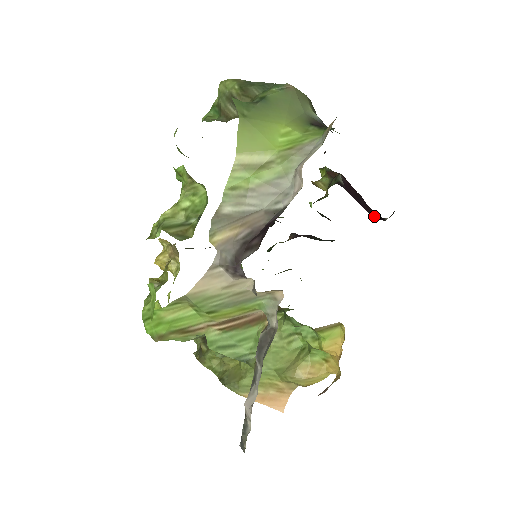
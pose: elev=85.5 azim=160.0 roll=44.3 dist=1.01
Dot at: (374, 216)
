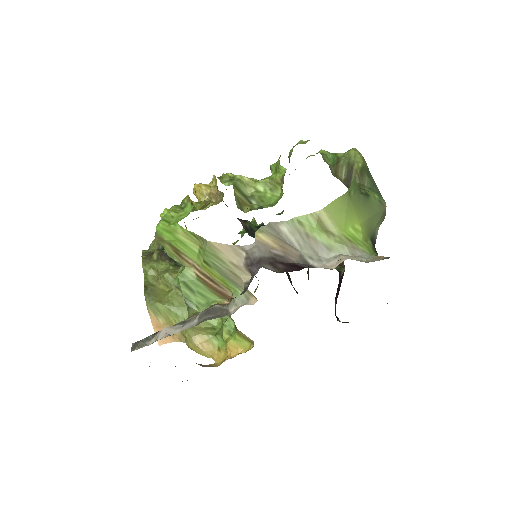
Dot at: (335, 311)
